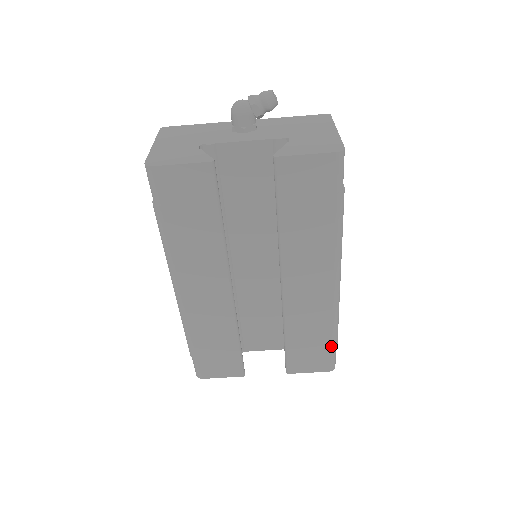
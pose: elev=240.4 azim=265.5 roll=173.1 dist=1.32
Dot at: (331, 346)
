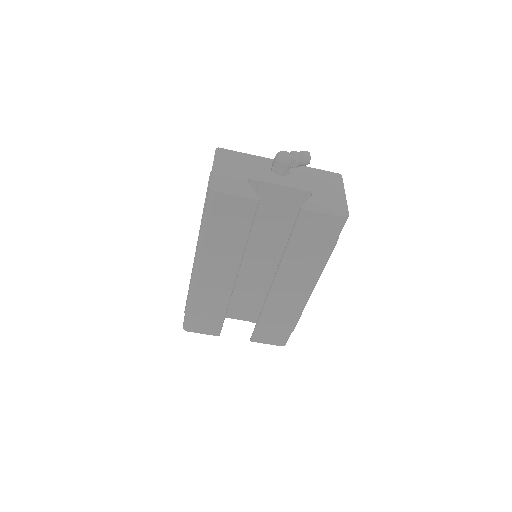
Dot at: (289, 331)
